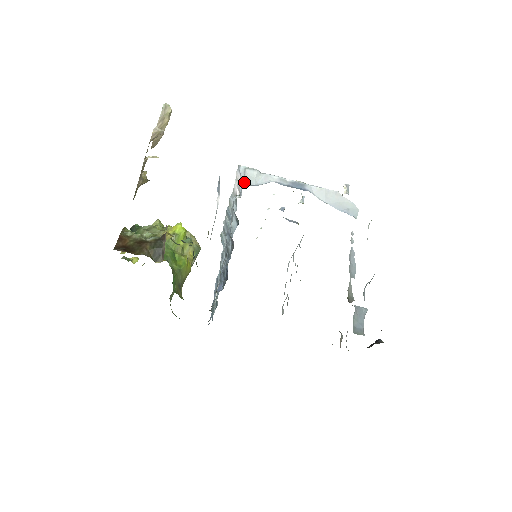
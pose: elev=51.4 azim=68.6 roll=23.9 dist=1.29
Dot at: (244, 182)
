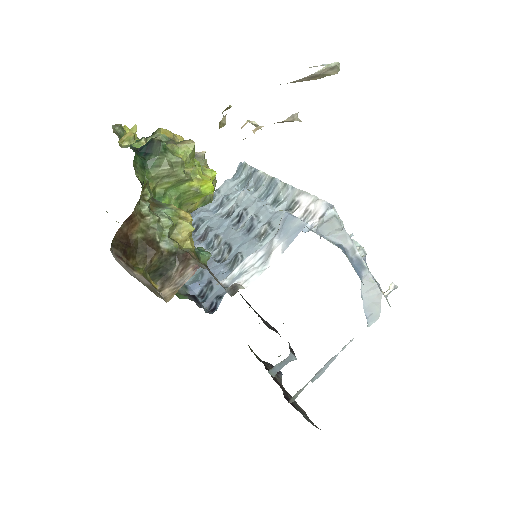
Dot at: (318, 227)
